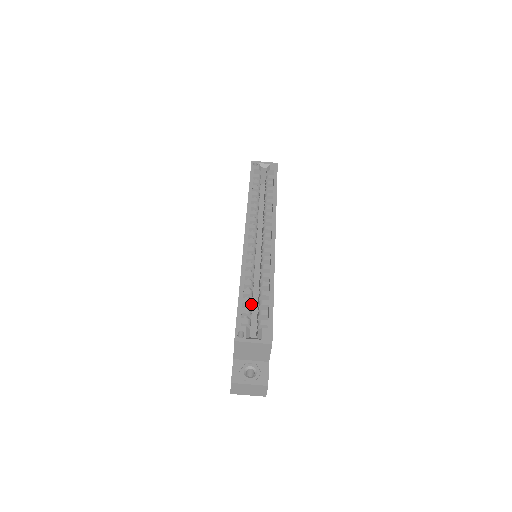
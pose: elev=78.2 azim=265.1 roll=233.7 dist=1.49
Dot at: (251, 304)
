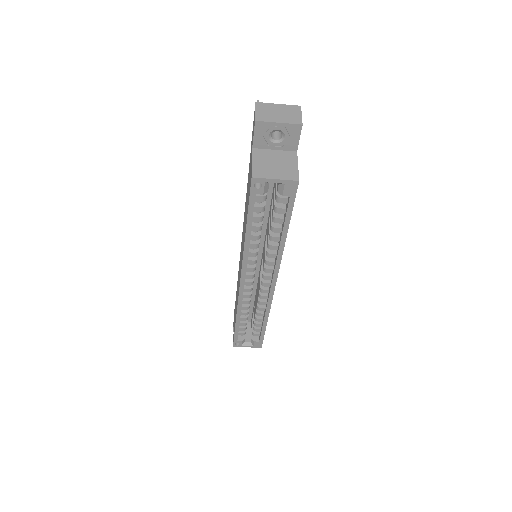
Dot at: occluded
